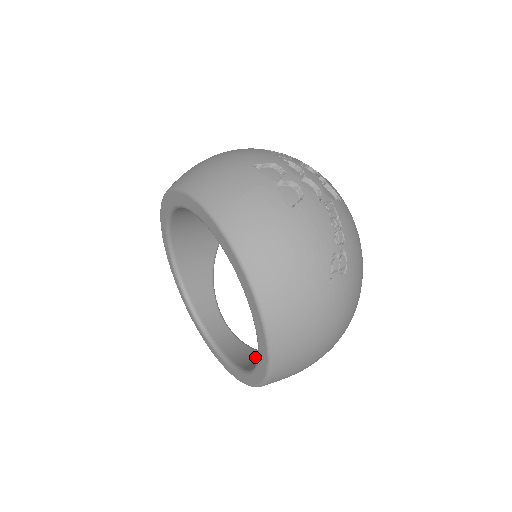
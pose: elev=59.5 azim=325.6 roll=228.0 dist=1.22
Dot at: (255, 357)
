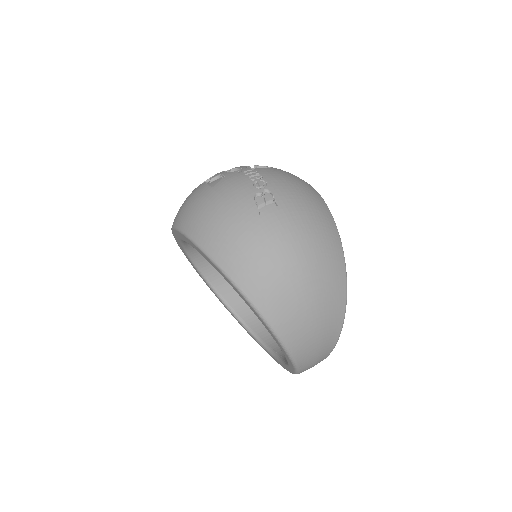
Dot at: occluded
